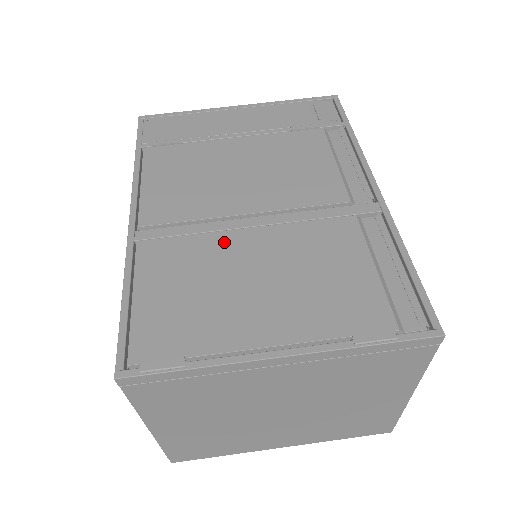
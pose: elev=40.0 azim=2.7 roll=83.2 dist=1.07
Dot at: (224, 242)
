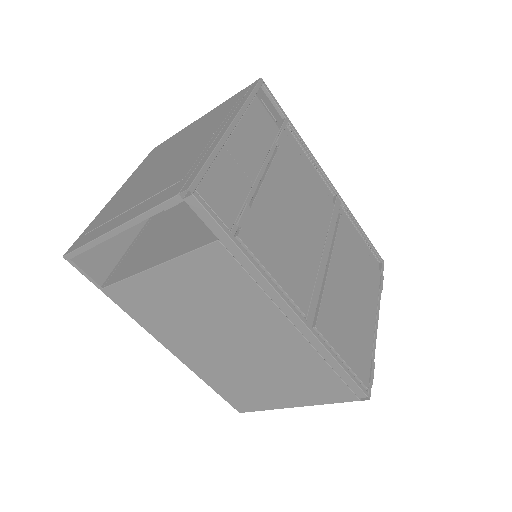
Dot at: (333, 284)
